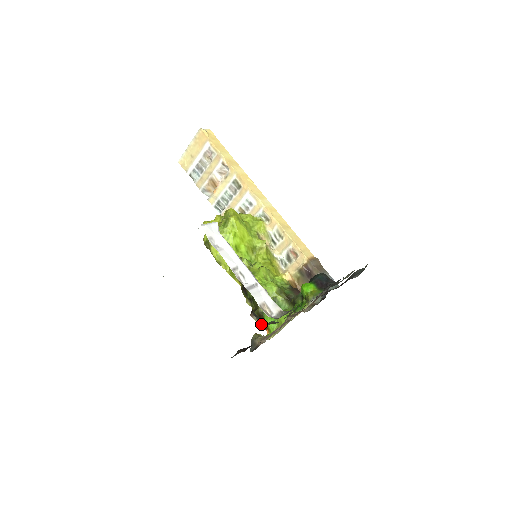
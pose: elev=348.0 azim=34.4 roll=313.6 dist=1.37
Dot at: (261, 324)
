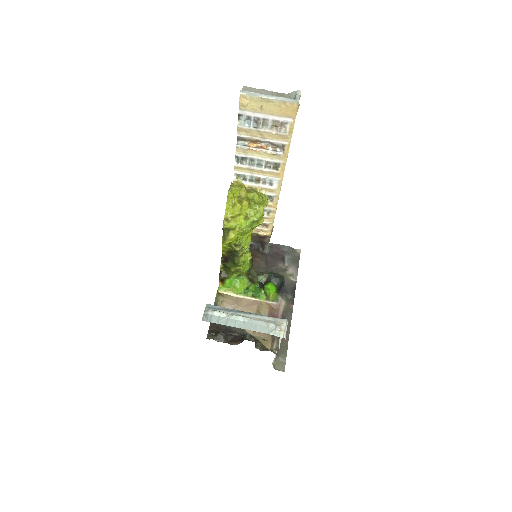
Dot at: (220, 279)
